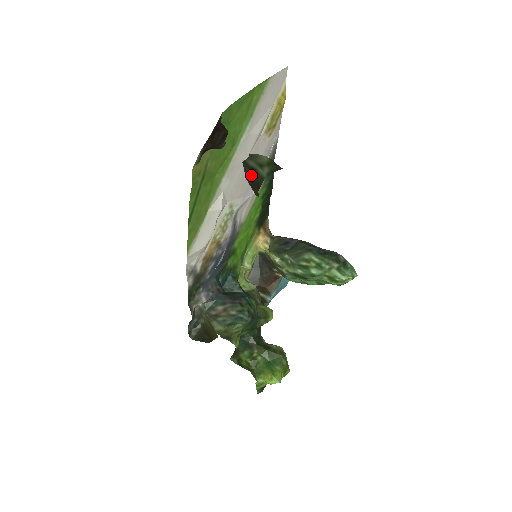
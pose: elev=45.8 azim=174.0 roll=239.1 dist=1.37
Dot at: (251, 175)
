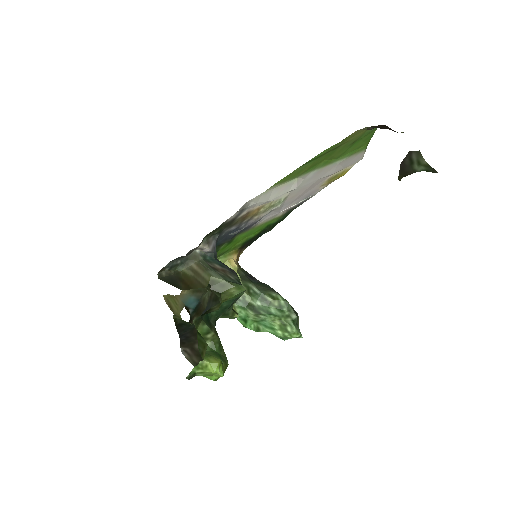
Dot at: (406, 164)
